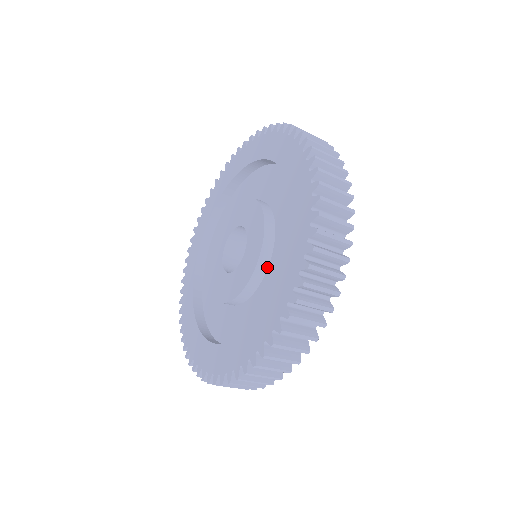
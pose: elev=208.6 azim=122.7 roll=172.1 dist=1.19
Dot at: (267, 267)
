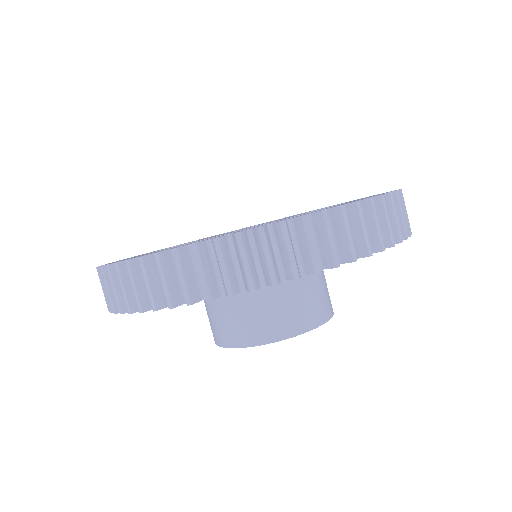
Dot at: occluded
